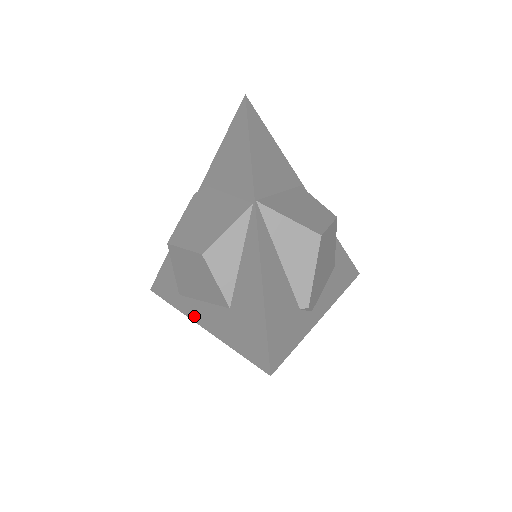
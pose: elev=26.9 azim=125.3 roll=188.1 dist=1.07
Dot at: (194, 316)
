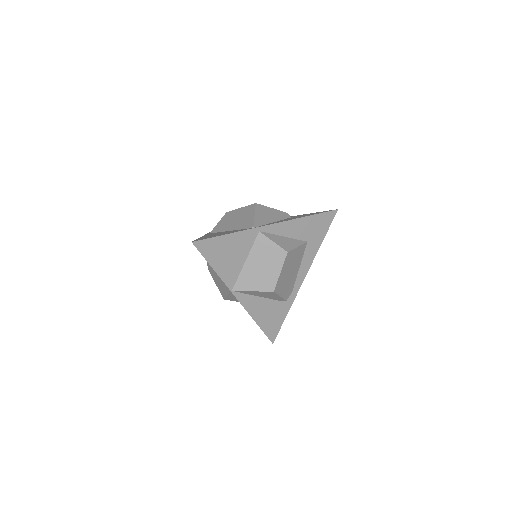
Dot at: occluded
